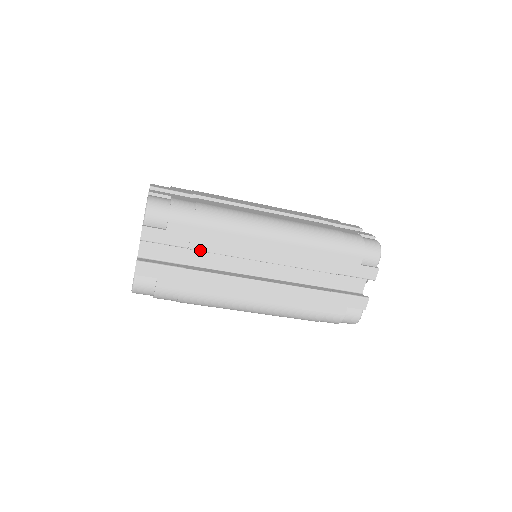
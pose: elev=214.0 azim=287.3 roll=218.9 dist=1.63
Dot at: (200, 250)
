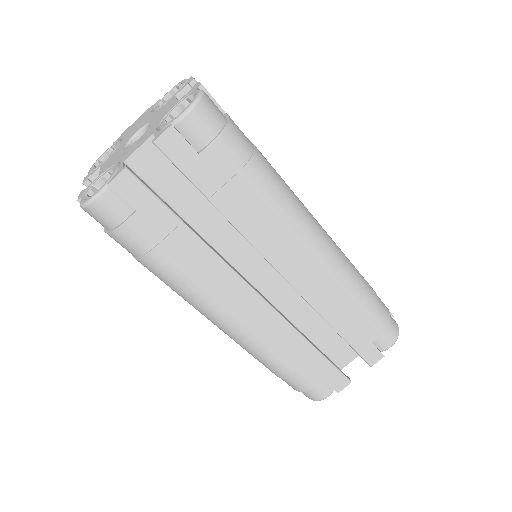
Dot at: (221, 211)
